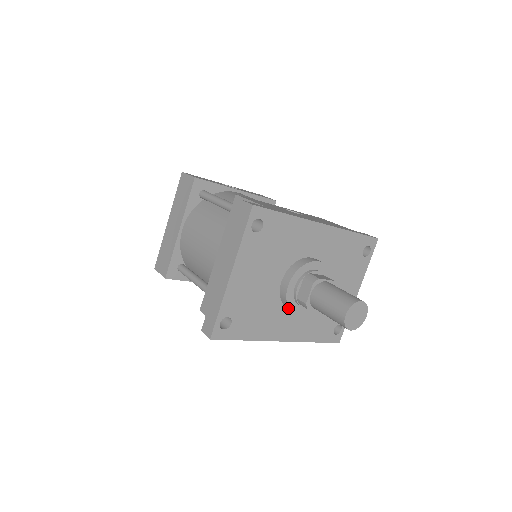
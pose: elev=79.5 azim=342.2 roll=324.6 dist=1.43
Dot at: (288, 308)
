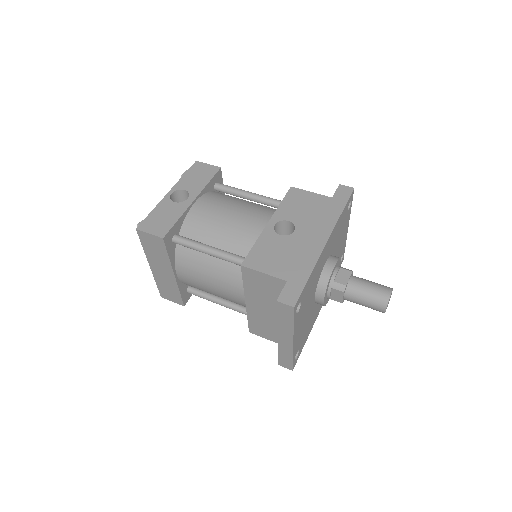
Dot at: occluded
